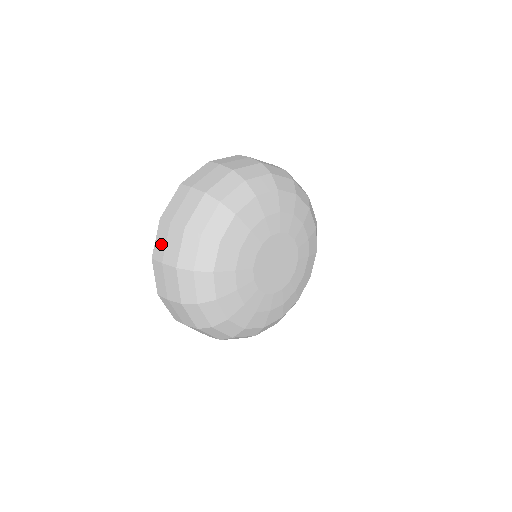
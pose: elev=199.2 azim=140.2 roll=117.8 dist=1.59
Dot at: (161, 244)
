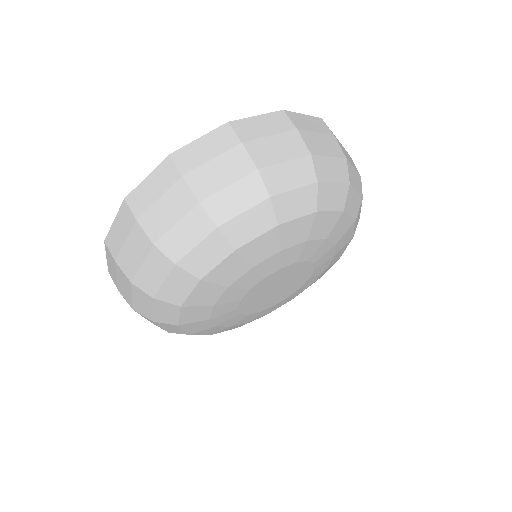
Dot at: (202, 153)
